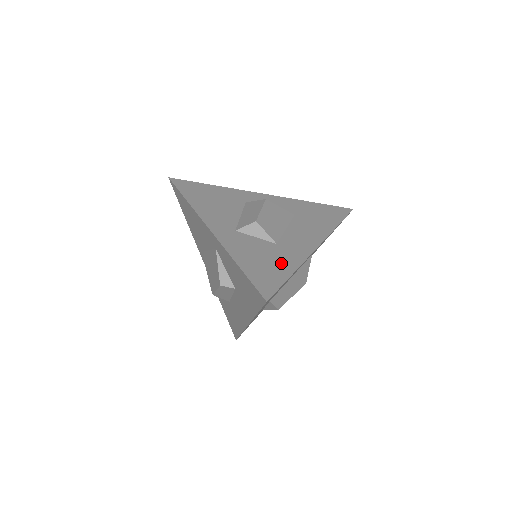
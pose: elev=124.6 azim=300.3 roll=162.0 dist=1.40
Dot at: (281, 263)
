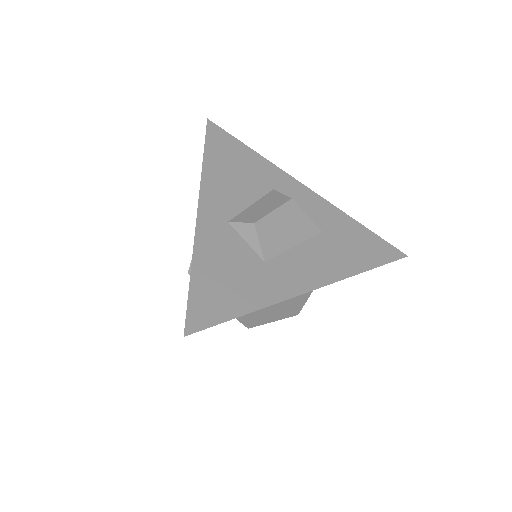
Dot at: (247, 291)
